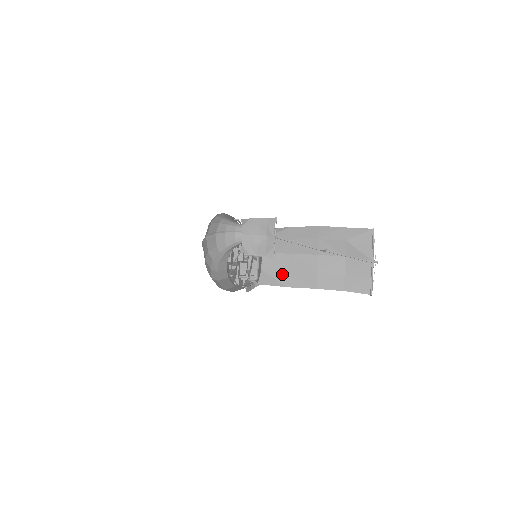
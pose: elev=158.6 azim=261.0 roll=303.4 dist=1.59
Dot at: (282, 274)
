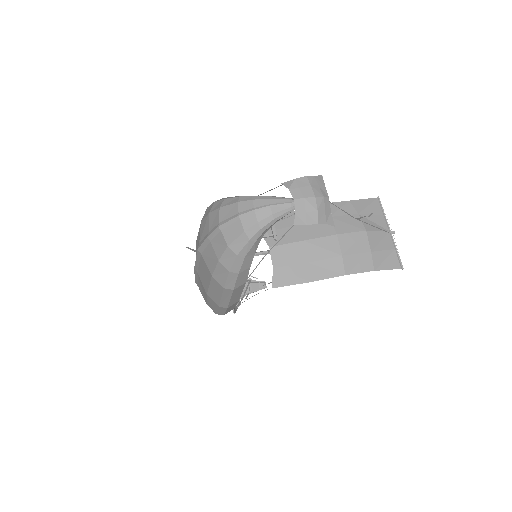
Dot at: (300, 267)
